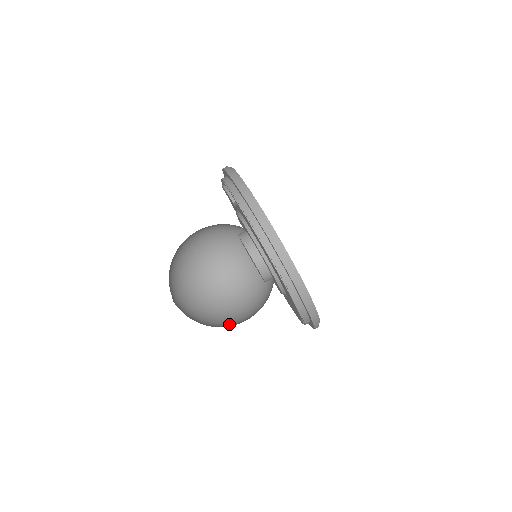
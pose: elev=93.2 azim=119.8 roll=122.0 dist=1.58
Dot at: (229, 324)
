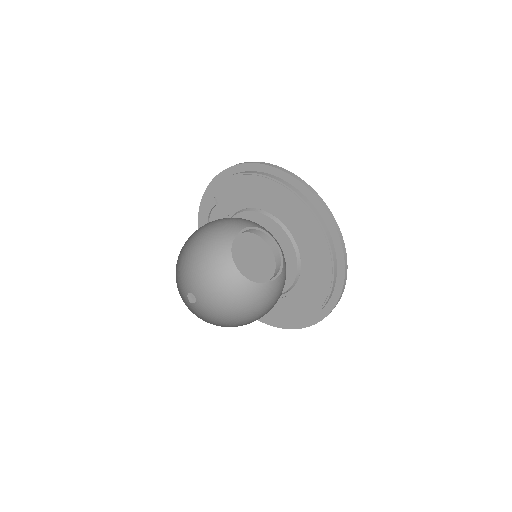
Dot at: occluded
